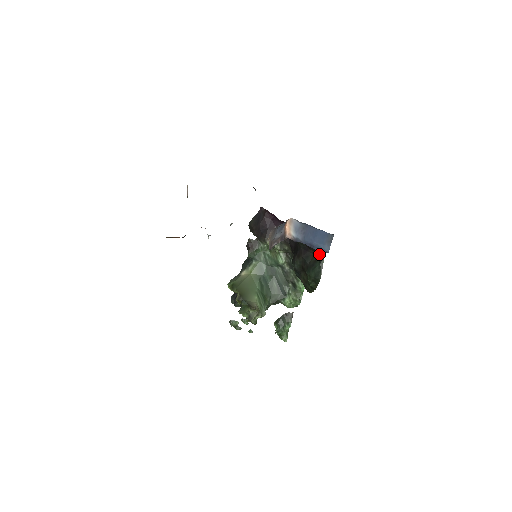
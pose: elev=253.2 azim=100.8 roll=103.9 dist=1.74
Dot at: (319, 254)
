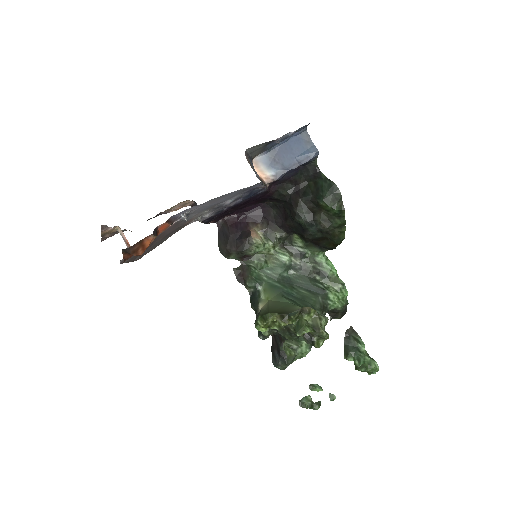
Dot at: (312, 174)
